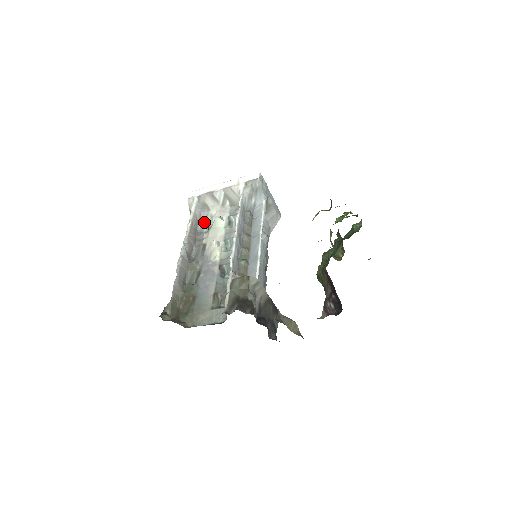
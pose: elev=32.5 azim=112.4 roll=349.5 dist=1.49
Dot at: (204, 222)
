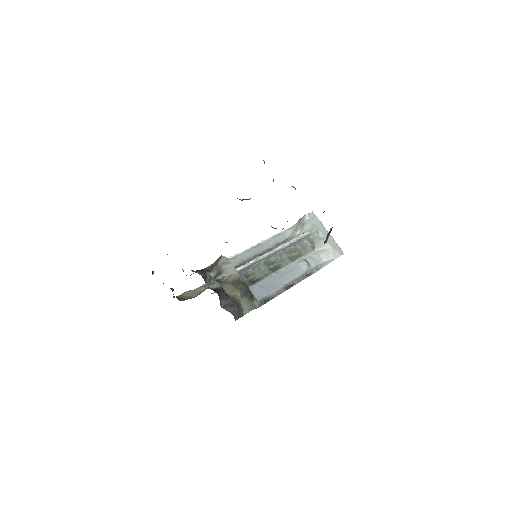
Dot at: occluded
